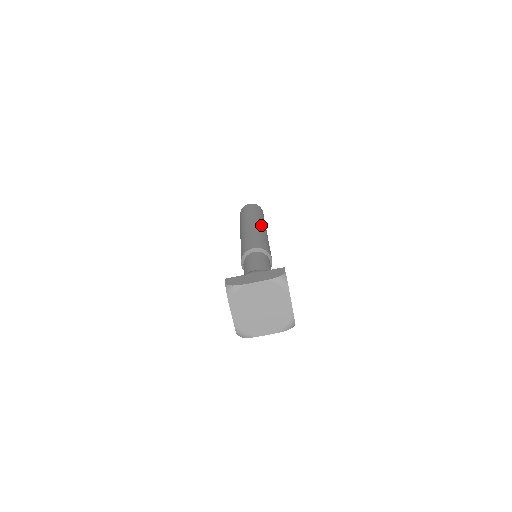
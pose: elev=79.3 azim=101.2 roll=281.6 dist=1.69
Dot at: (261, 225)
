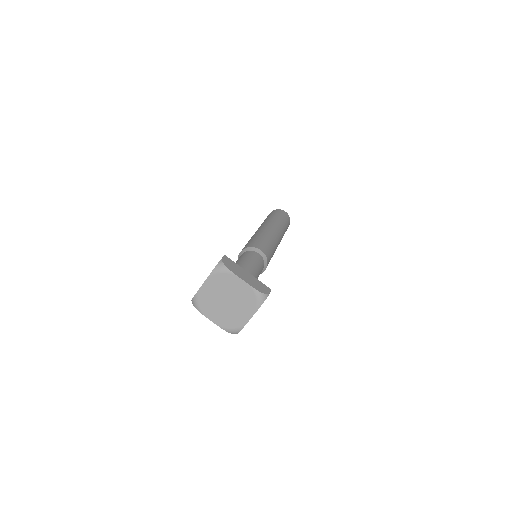
Dot at: (264, 226)
